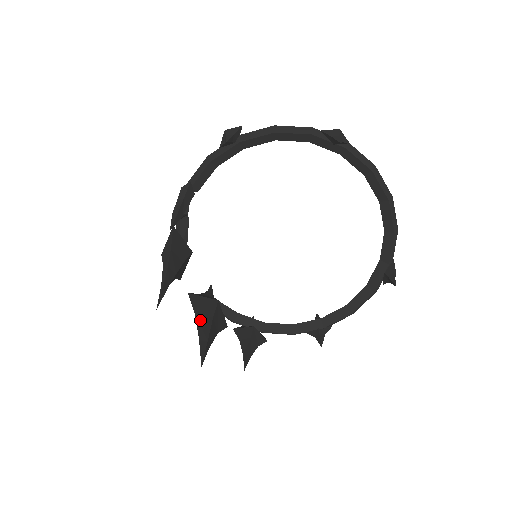
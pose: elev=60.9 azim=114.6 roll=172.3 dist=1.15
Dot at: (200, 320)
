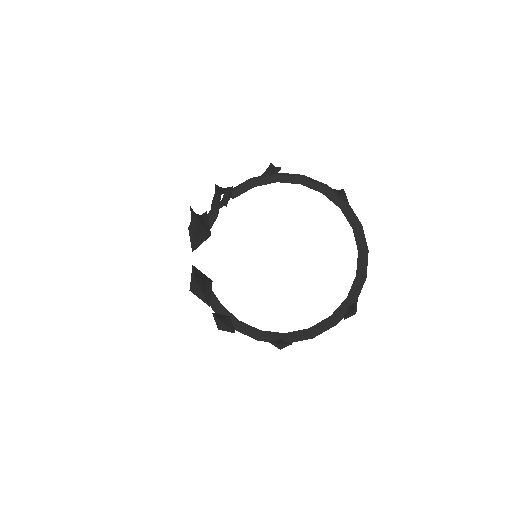
Dot at: (197, 274)
